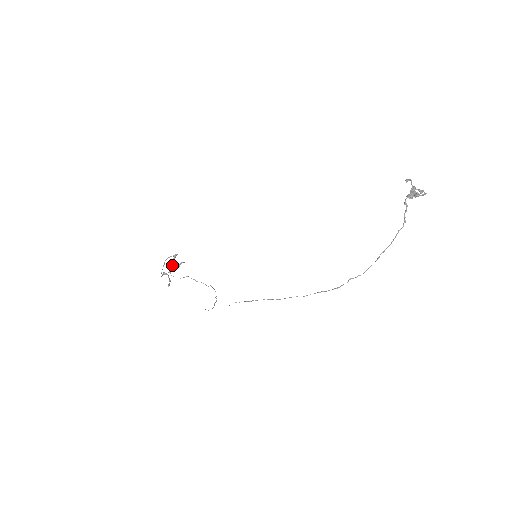
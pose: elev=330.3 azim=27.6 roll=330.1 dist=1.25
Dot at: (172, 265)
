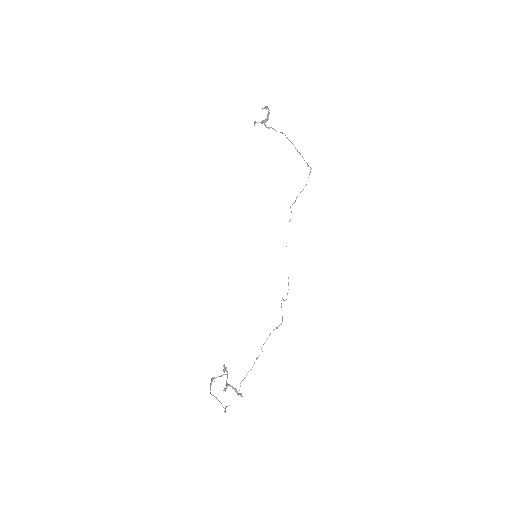
Dot at: (221, 376)
